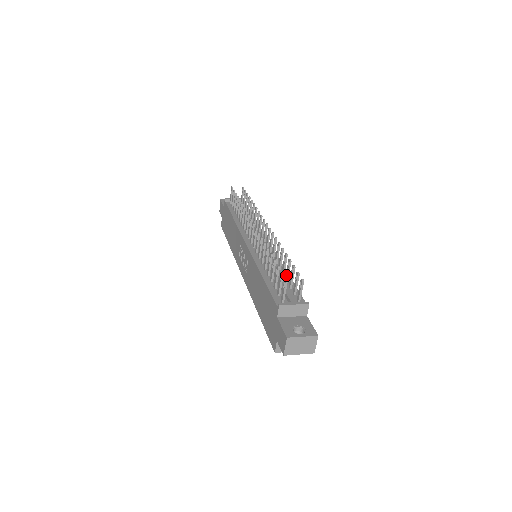
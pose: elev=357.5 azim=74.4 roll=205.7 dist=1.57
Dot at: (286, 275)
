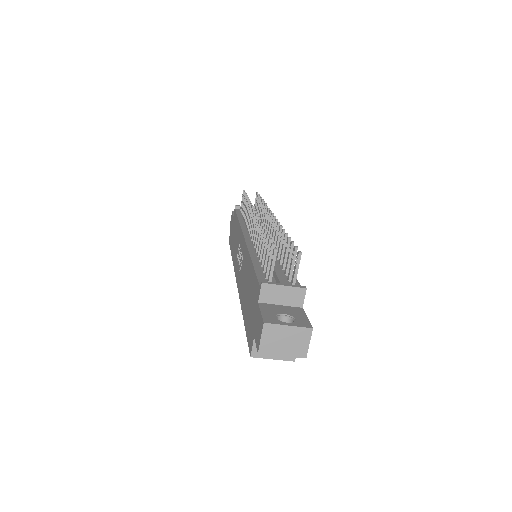
Dot at: (283, 260)
